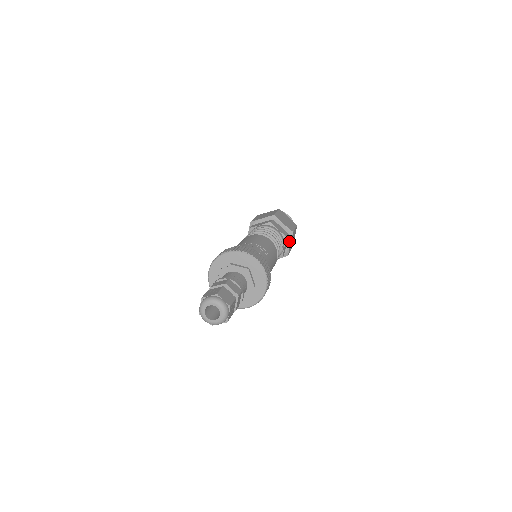
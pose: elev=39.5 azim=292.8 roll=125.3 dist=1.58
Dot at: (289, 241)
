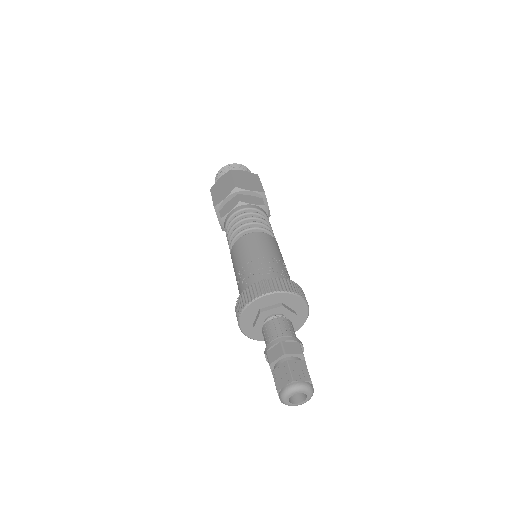
Dot at: occluded
